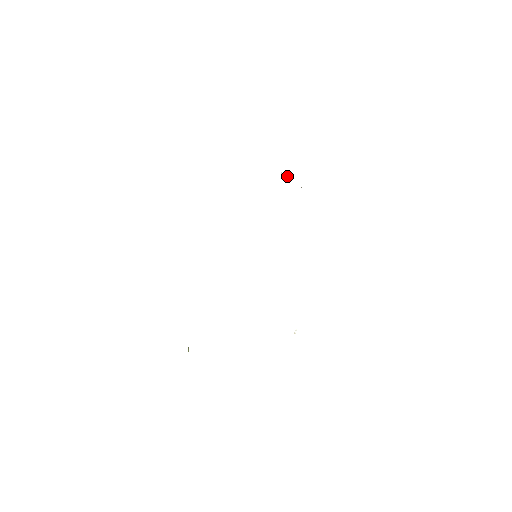
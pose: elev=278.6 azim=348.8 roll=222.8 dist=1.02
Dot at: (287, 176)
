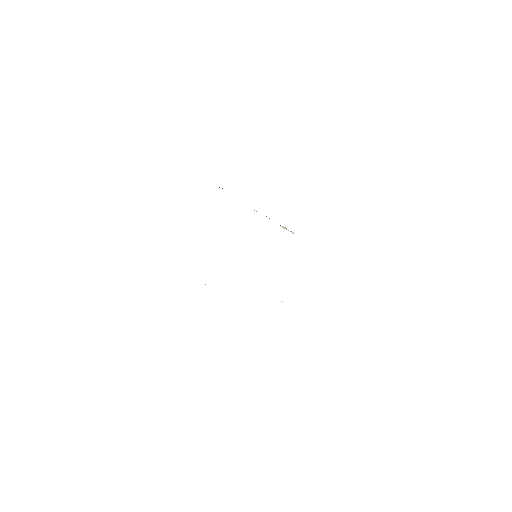
Dot at: occluded
